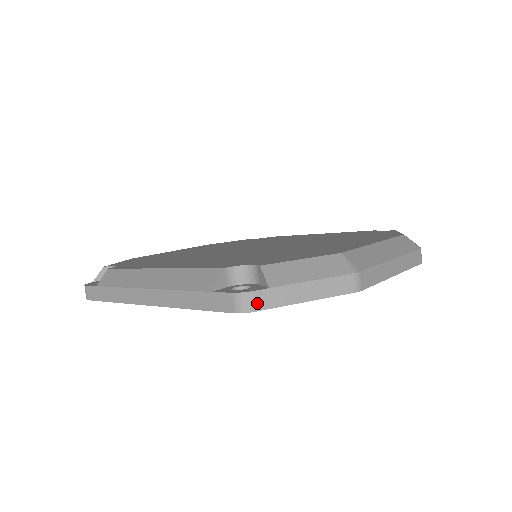
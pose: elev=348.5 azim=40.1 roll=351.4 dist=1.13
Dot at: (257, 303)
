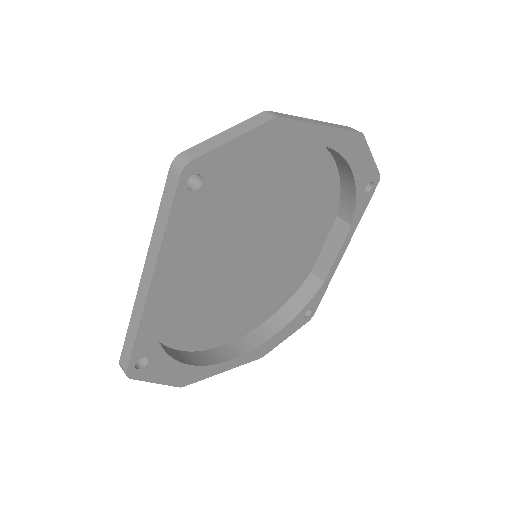
Dot at: (191, 156)
